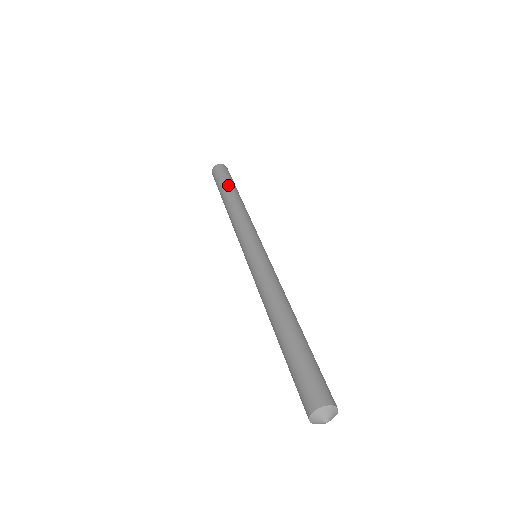
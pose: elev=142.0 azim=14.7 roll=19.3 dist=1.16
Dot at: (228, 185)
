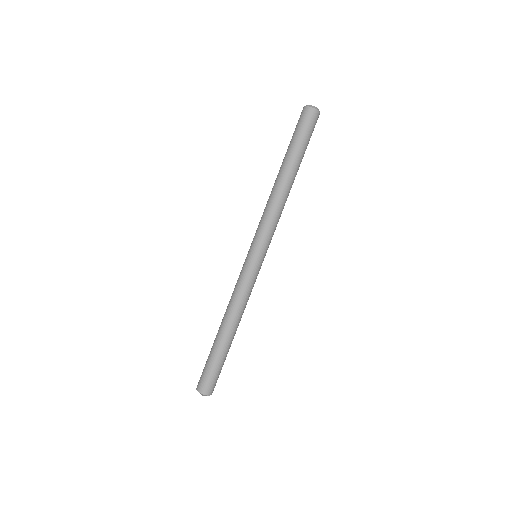
Dot at: (289, 153)
